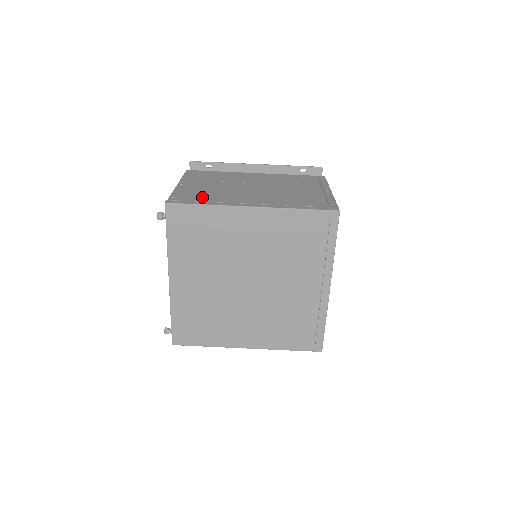
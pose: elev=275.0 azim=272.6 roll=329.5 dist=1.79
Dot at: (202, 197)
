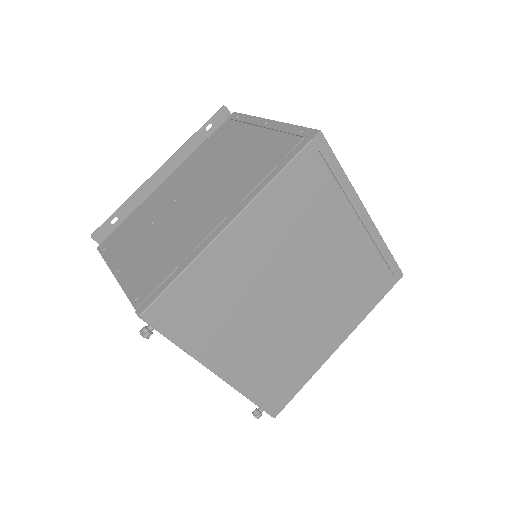
Dot at: (164, 265)
